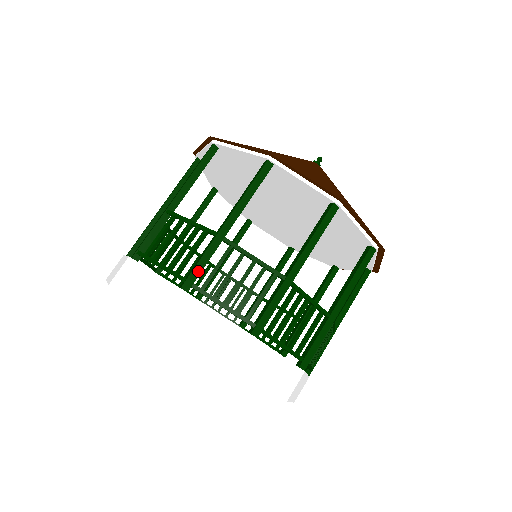
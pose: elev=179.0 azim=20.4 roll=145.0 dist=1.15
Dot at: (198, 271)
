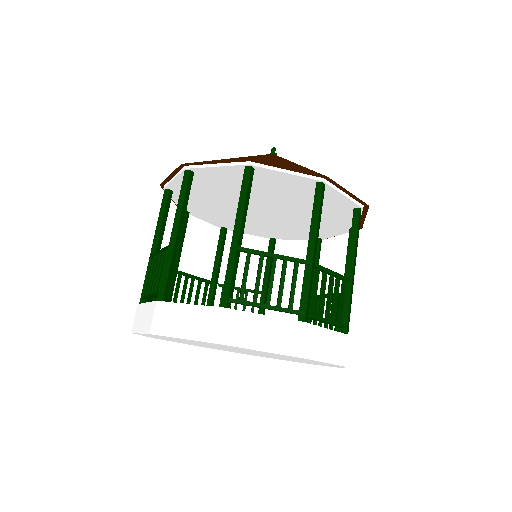
Dot at: (309, 301)
